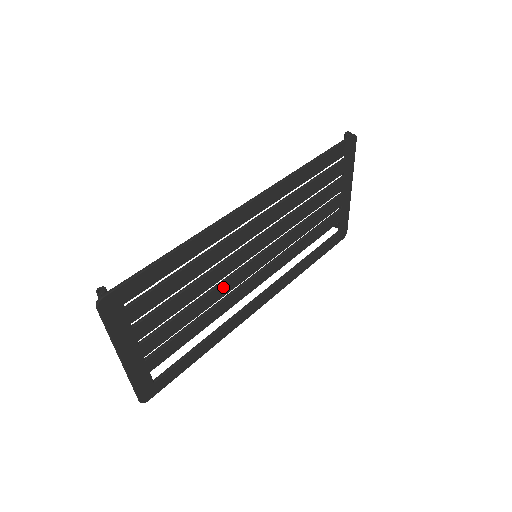
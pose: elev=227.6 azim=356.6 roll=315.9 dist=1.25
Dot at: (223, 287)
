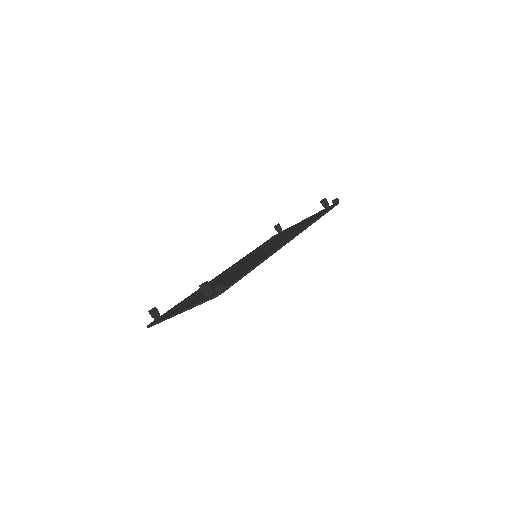
Dot at: occluded
